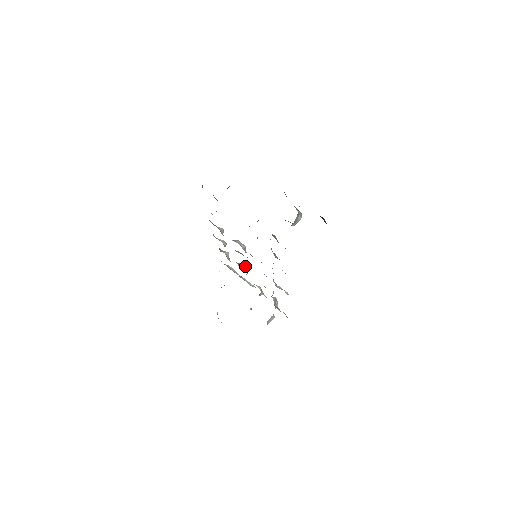
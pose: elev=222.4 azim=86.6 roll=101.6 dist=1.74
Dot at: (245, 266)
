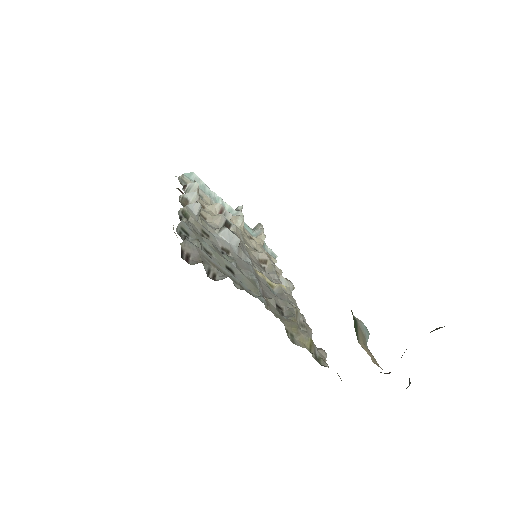
Dot at: (226, 211)
